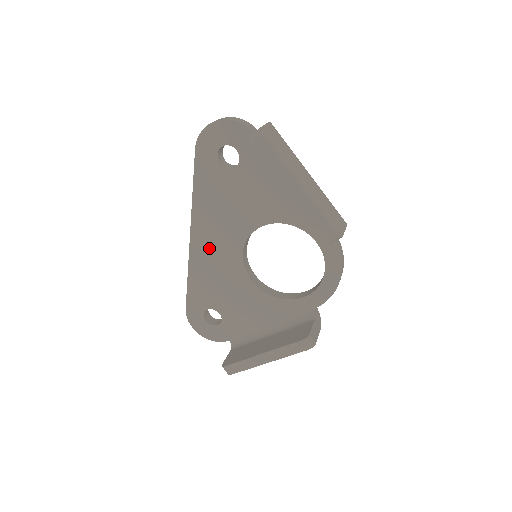
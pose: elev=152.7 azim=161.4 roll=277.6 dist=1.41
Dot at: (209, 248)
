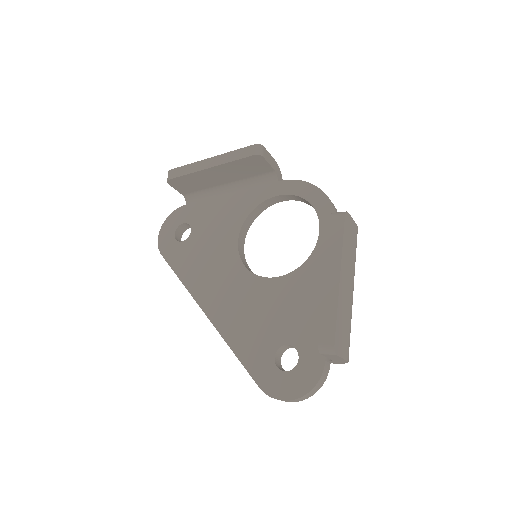
Dot at: (223, 300)
